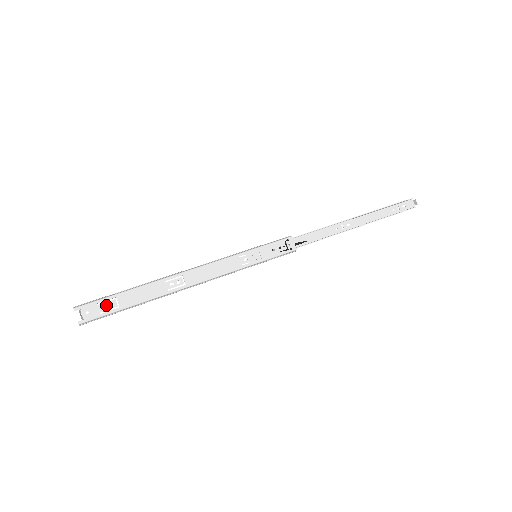
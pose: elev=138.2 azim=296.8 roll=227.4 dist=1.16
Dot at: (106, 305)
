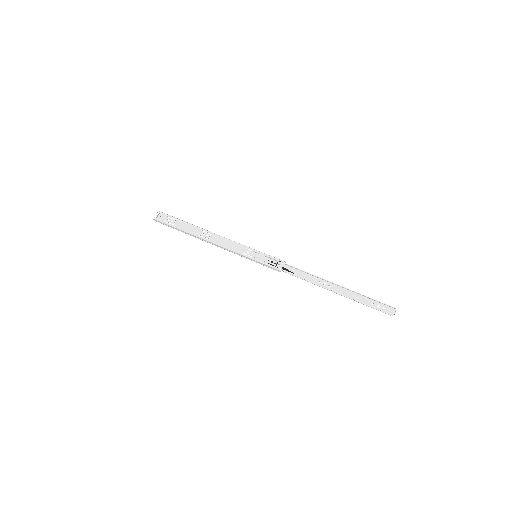
Dot at: (170, 220)
